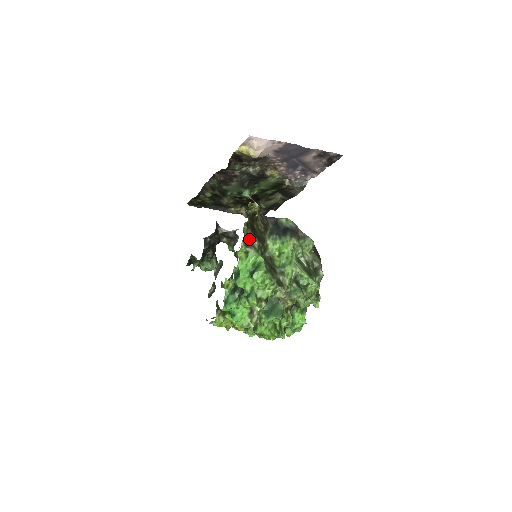
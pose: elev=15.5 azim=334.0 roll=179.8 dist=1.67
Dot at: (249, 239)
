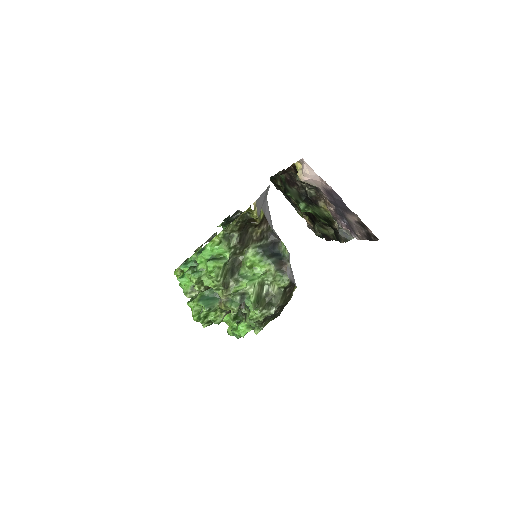
Dot at: (232, 234)
